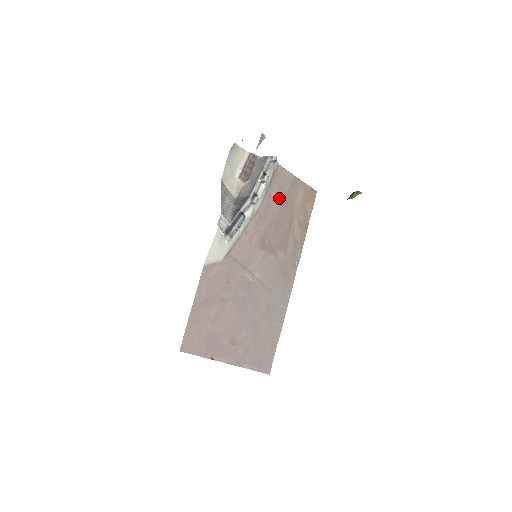
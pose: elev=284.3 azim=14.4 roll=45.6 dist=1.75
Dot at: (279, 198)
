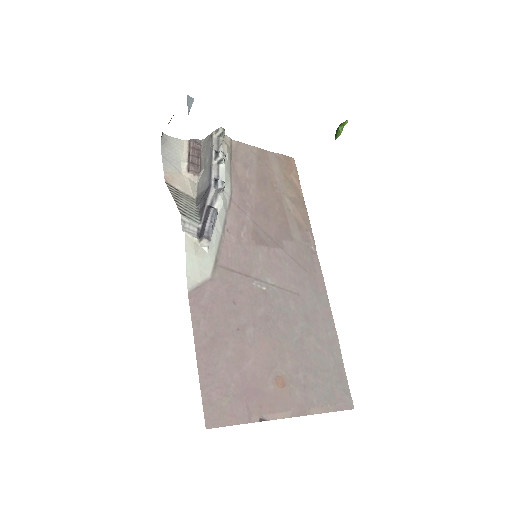
Dot at: (251, 178)
